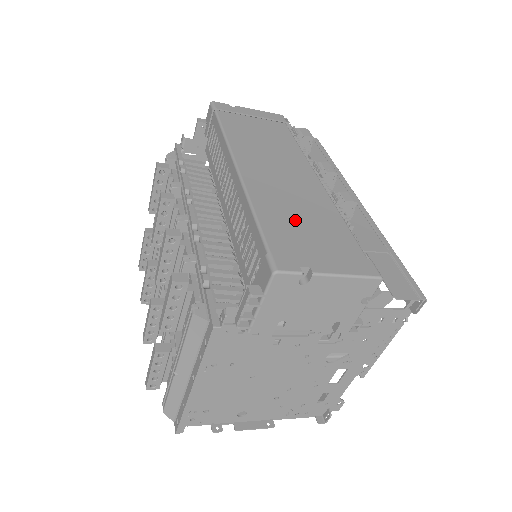
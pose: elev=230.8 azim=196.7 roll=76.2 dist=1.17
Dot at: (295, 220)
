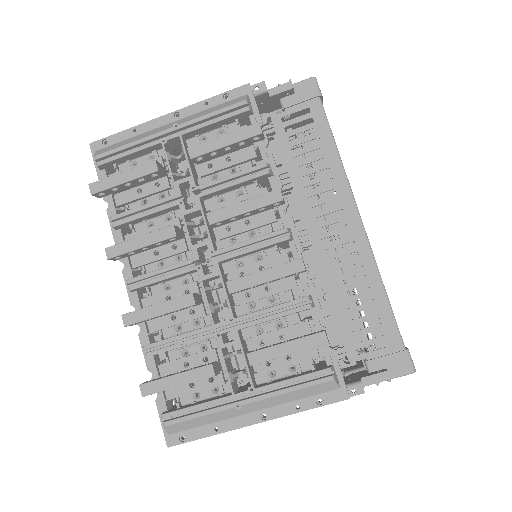
Dot at: occluded
